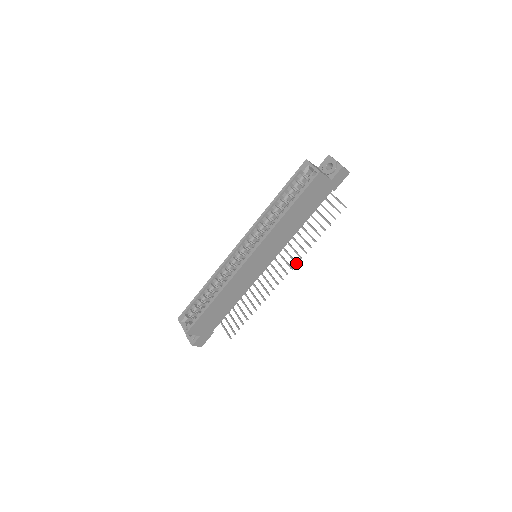
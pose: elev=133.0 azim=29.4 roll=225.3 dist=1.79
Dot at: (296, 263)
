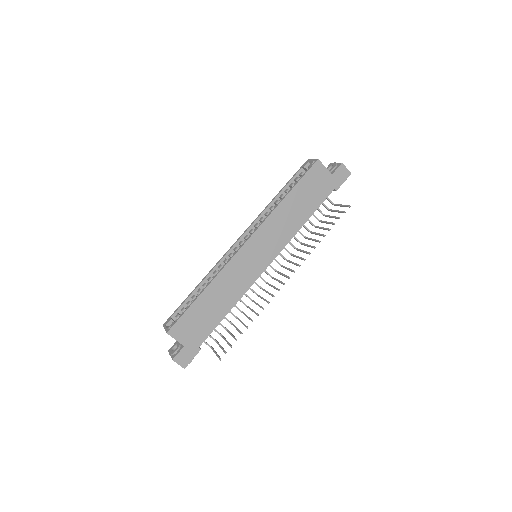
Dot at: (299, 265)
